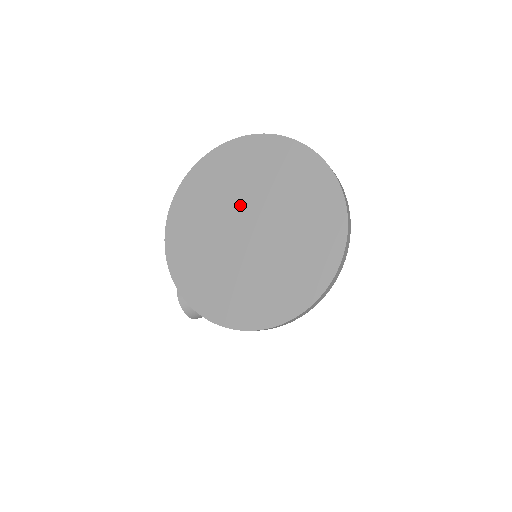
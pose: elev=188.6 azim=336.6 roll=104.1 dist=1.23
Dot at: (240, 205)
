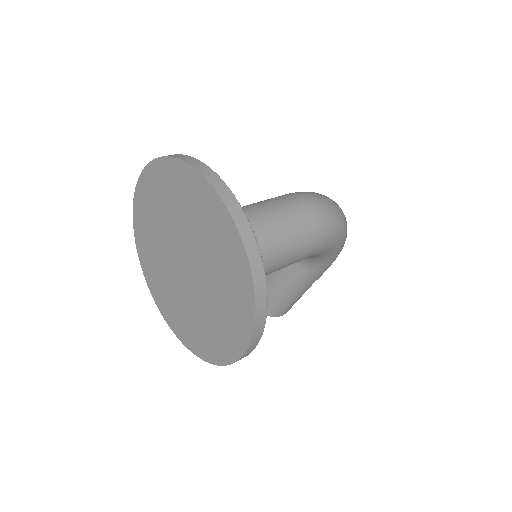
Dot at: (170, 244)
